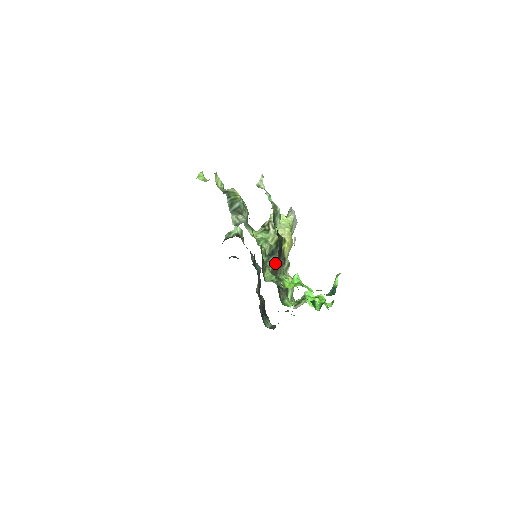
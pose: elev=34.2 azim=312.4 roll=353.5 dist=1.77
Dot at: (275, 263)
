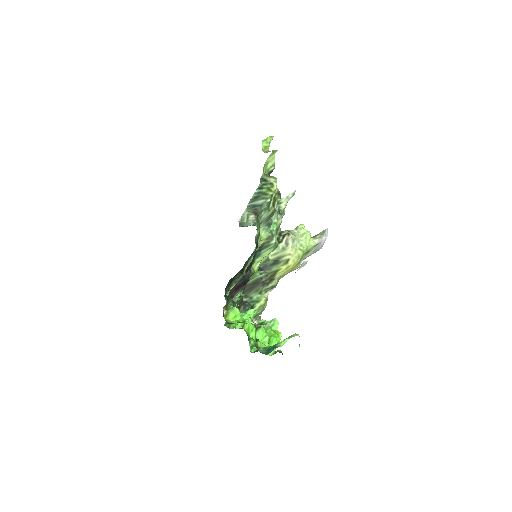
Dot at: (257, 279)
